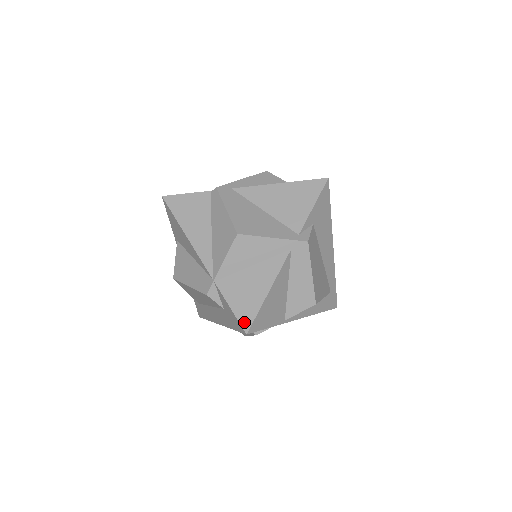
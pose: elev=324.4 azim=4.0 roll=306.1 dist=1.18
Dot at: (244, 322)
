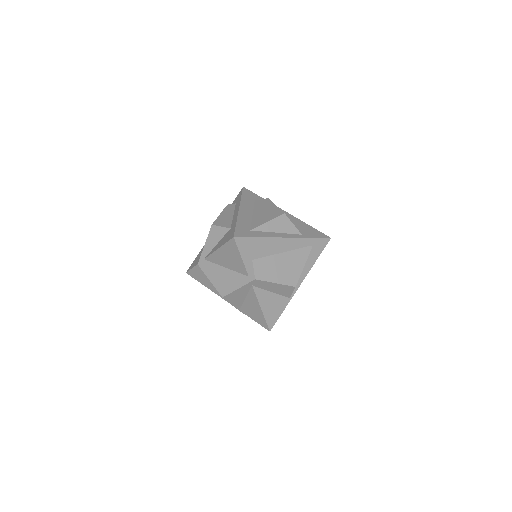
Dot at: (264, 326)
